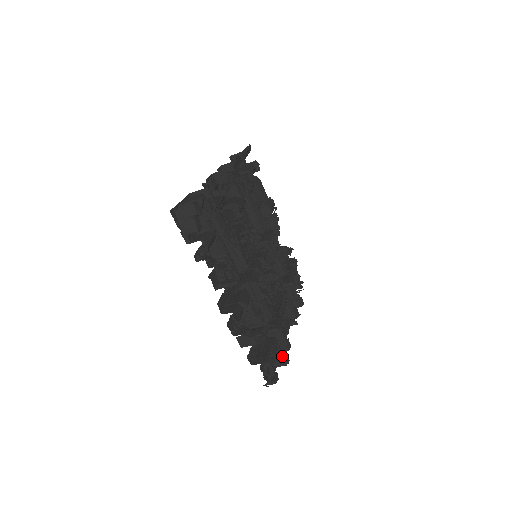
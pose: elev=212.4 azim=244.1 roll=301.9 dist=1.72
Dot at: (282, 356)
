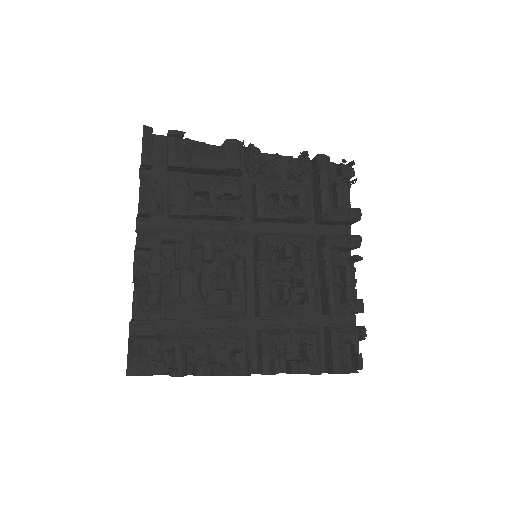
Dot at: (354, 335)
